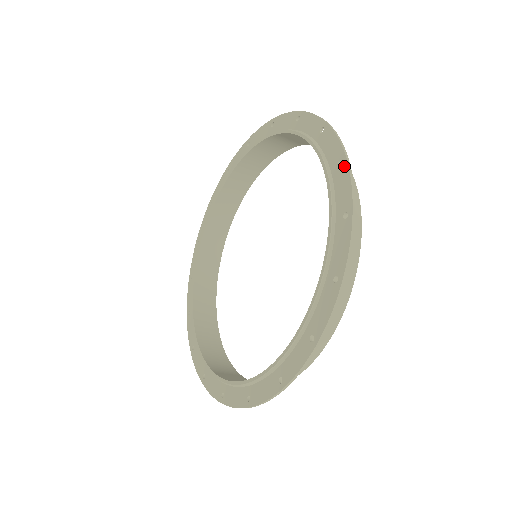
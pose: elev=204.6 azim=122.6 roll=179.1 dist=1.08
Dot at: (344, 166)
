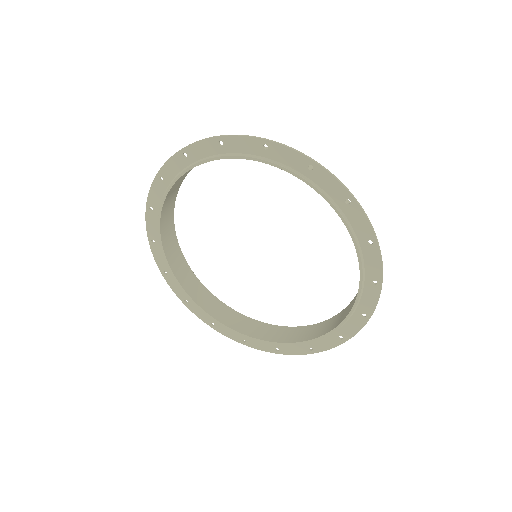
Dot at: (364, 321)
